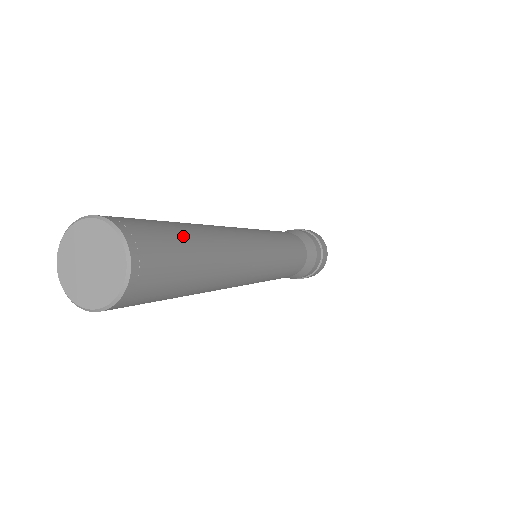
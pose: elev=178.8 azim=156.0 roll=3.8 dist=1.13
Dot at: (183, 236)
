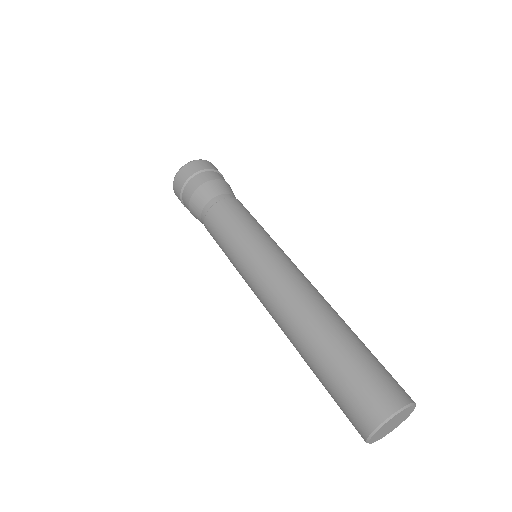
Dot at: (367, 350)
